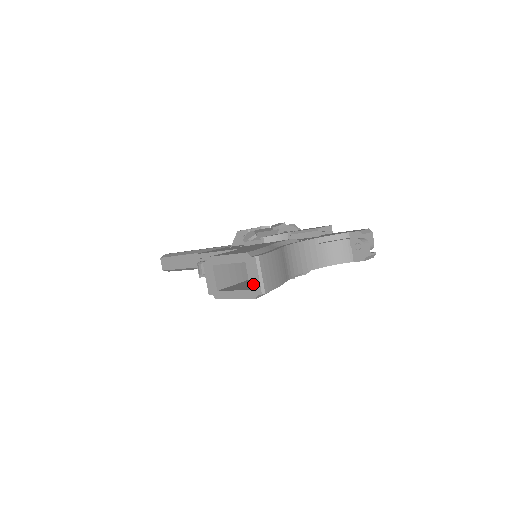
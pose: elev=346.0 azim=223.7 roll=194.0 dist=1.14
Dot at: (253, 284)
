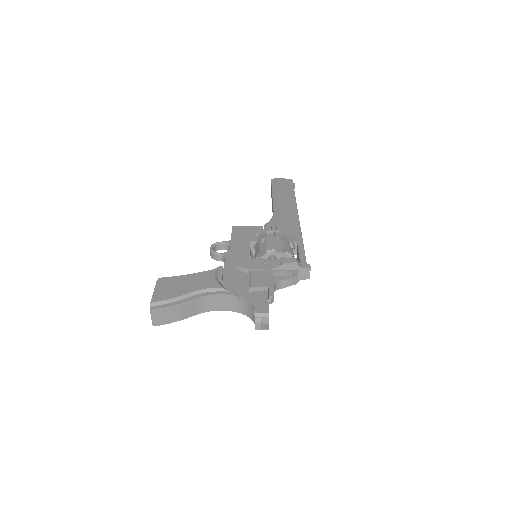
Dot at: occluded
